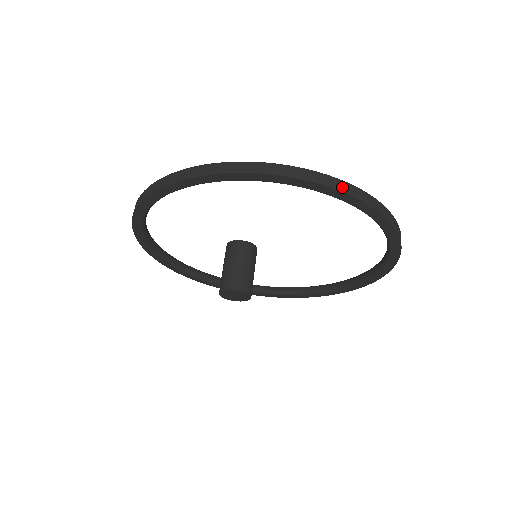
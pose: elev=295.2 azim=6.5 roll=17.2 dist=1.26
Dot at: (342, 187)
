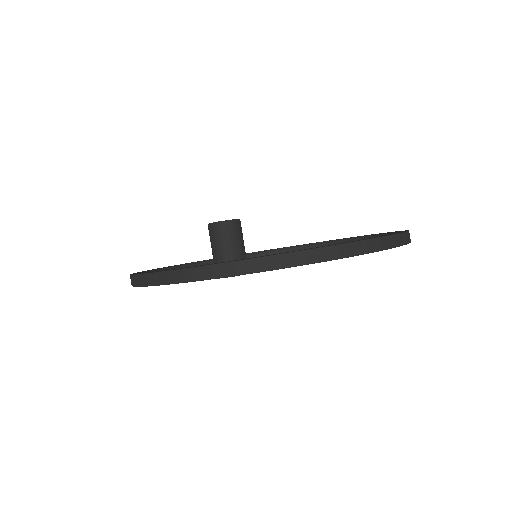
Dot at: (370, 248)
